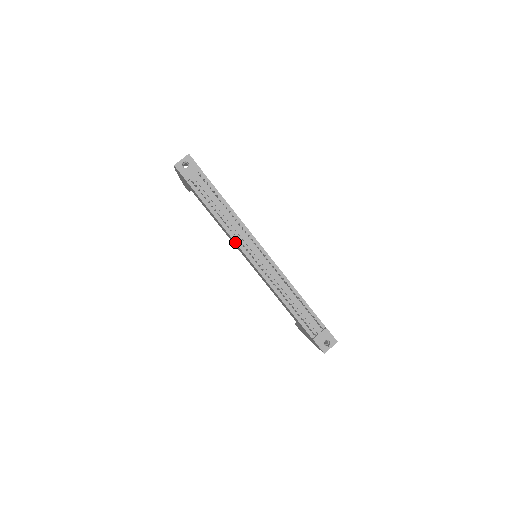
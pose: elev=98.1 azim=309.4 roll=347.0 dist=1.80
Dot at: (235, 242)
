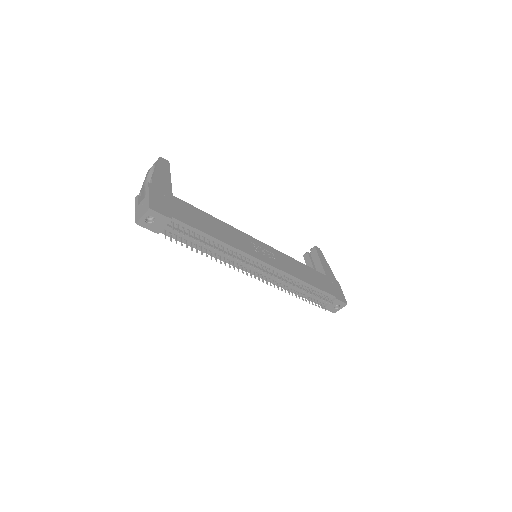
Dot at: occluded
